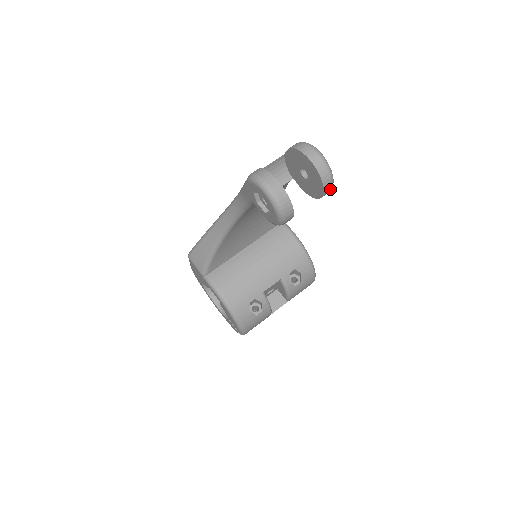
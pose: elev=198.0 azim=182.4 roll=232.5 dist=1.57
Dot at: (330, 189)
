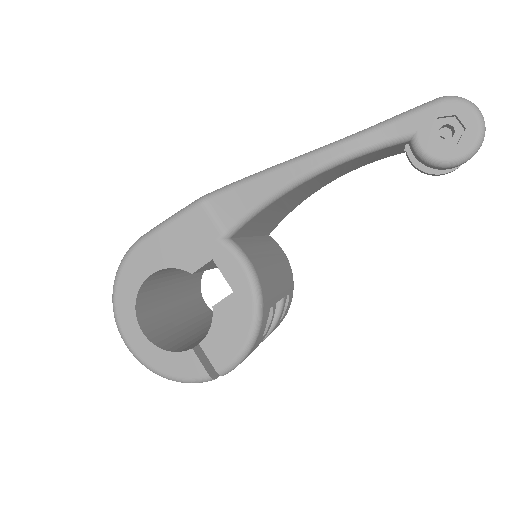
Dot at: occluded
